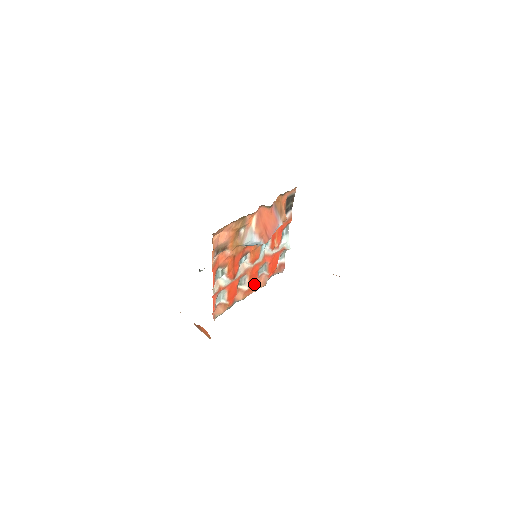
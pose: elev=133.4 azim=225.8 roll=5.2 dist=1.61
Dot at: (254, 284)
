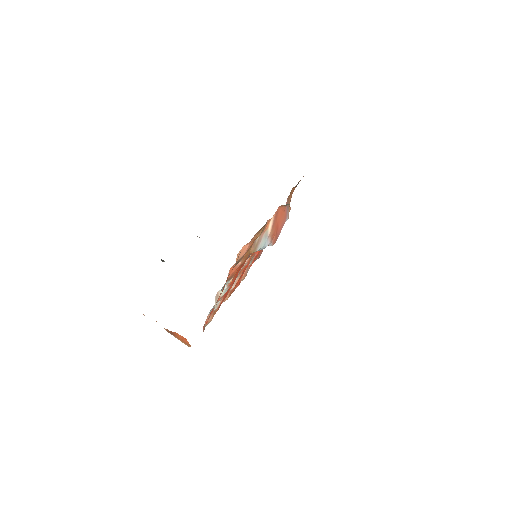
Dot at: (239, 280)
